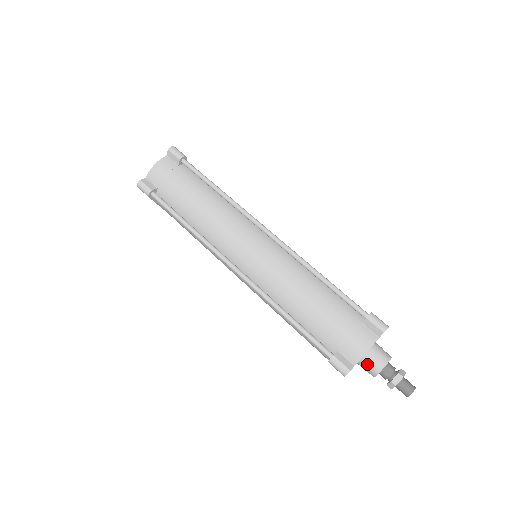
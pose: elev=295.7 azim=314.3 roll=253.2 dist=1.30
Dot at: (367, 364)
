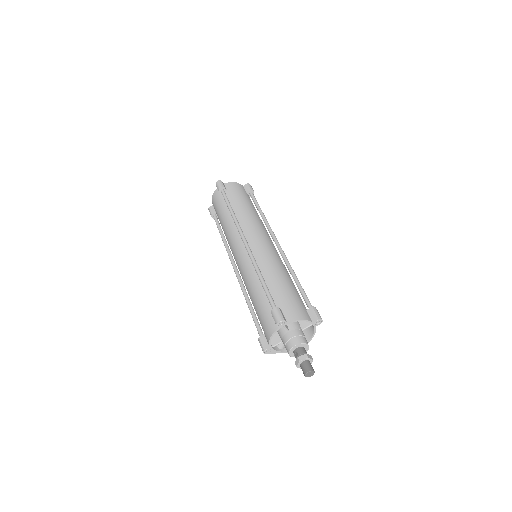
Dot at: occluded
